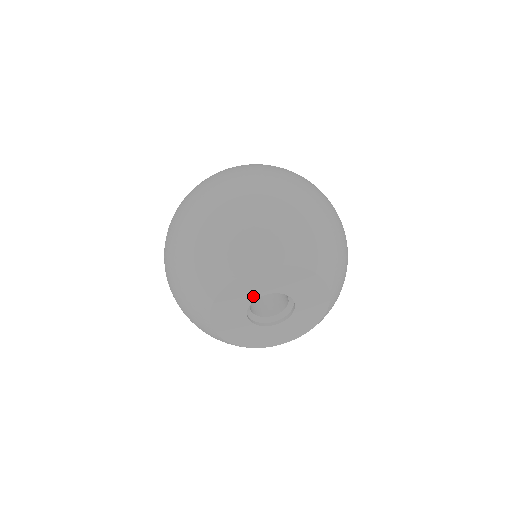
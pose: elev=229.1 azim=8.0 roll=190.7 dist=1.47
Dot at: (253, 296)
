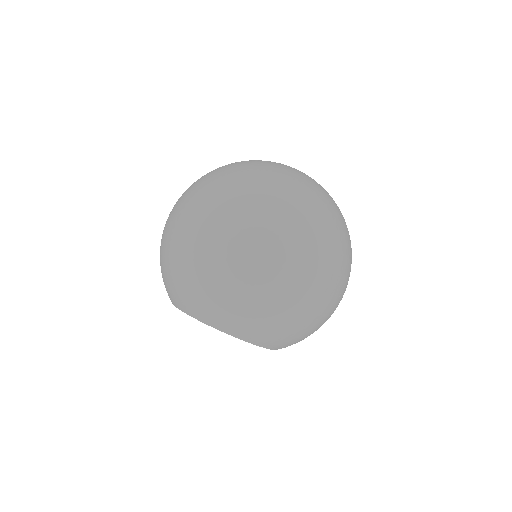
Dot at: occluded
